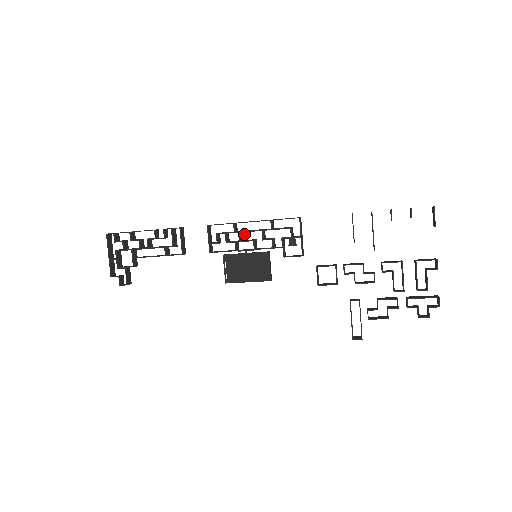
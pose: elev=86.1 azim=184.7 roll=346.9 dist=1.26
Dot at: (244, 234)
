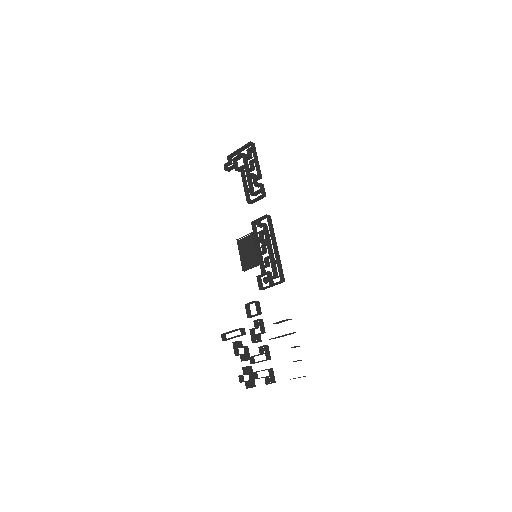
Dot at: (265, 244)
